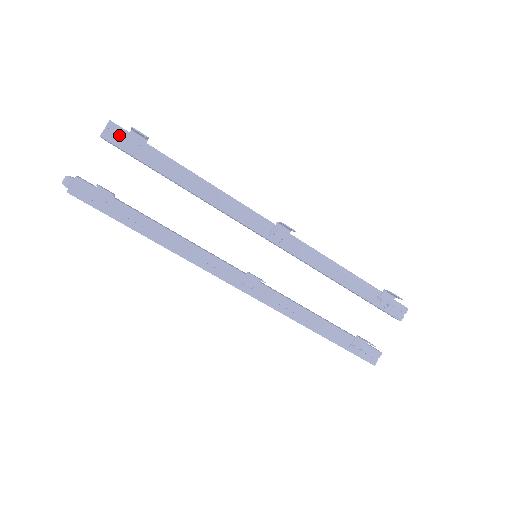
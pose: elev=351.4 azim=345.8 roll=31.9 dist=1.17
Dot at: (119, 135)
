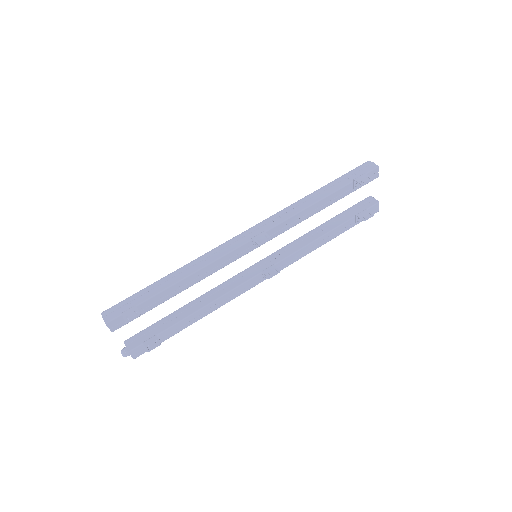
Dot at: (119, 320)
